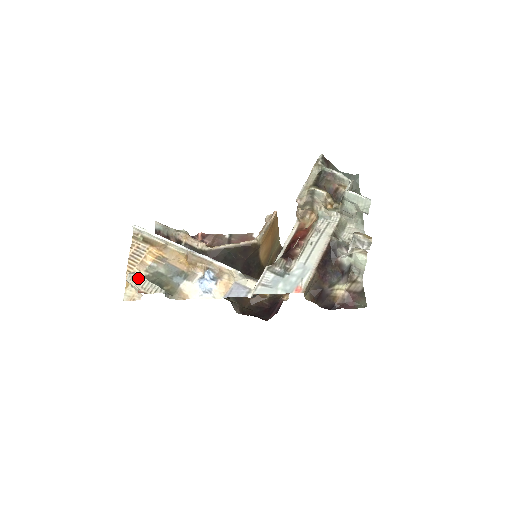
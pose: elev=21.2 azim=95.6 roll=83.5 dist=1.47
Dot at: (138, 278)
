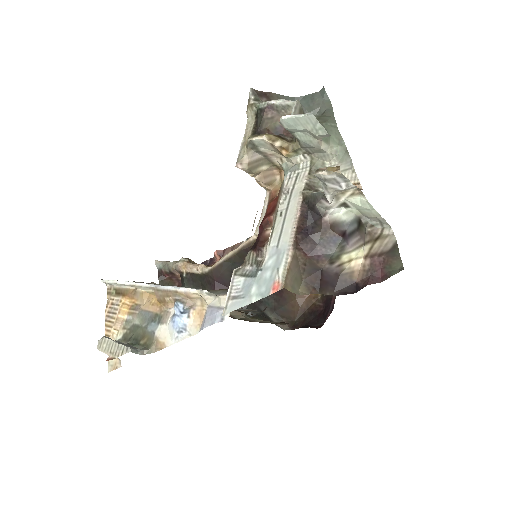
Dot at: (106, 342)
